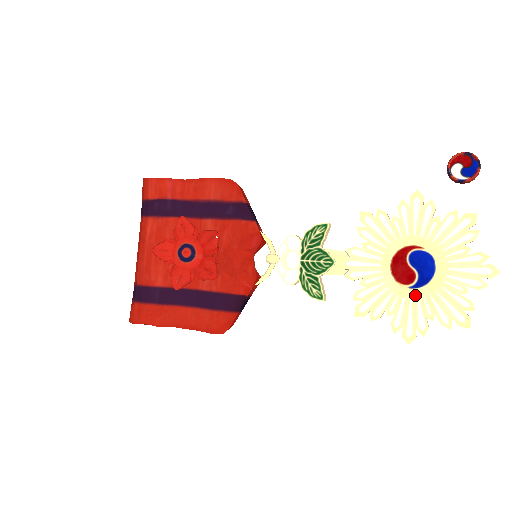
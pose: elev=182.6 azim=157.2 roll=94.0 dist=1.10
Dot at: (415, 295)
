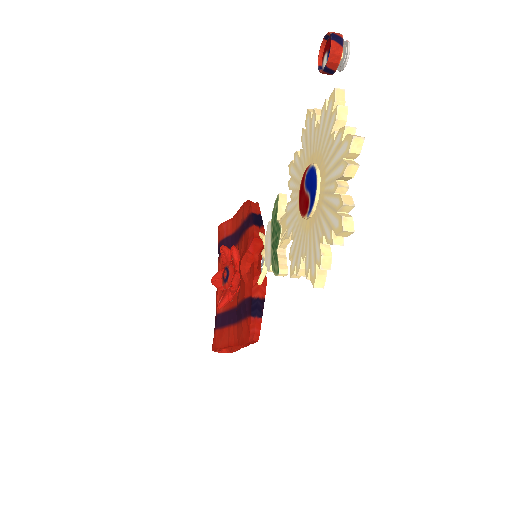
Dot at: (313, 222)
